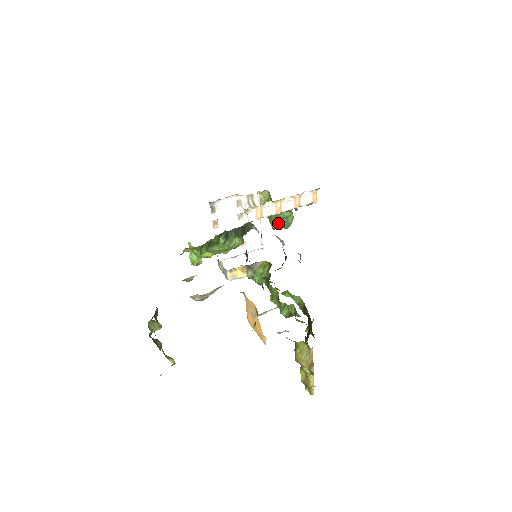
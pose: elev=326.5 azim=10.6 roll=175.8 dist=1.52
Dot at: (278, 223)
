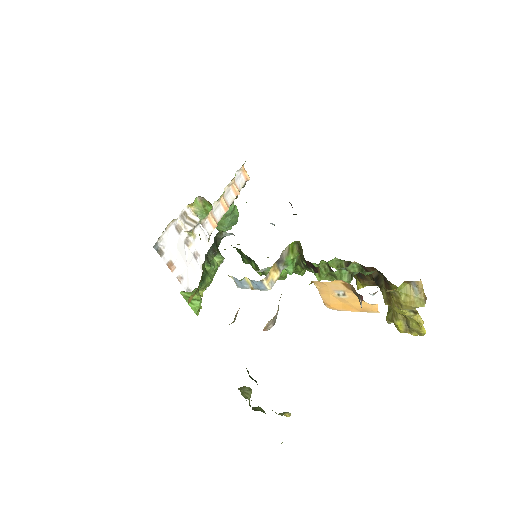
Dot at: (227, 223)
